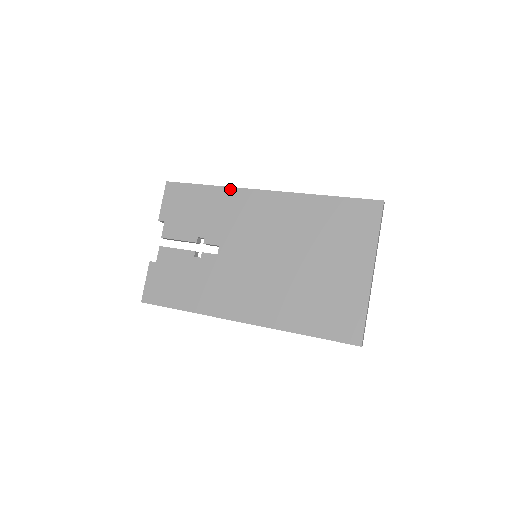
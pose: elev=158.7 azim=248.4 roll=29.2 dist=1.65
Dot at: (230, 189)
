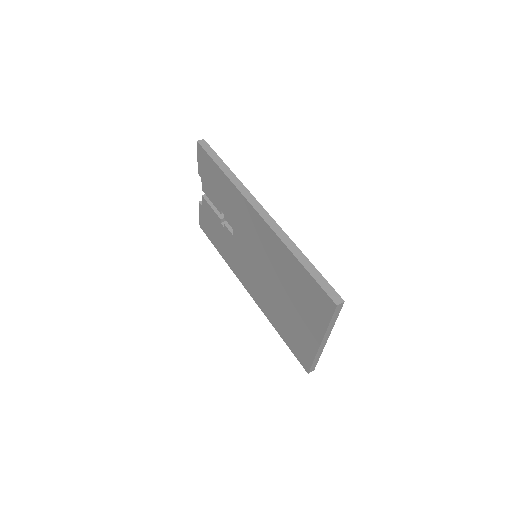
Dot at: (235, 188)
